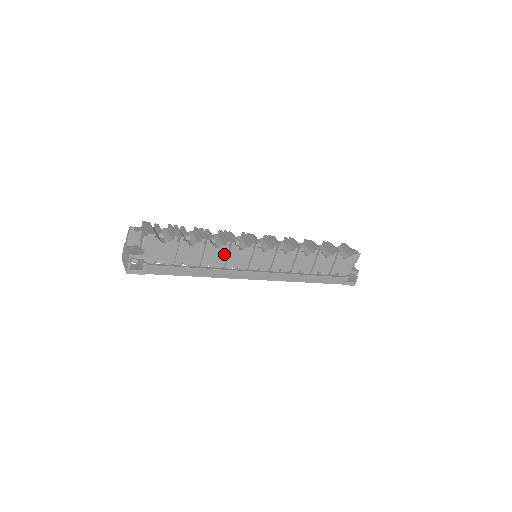
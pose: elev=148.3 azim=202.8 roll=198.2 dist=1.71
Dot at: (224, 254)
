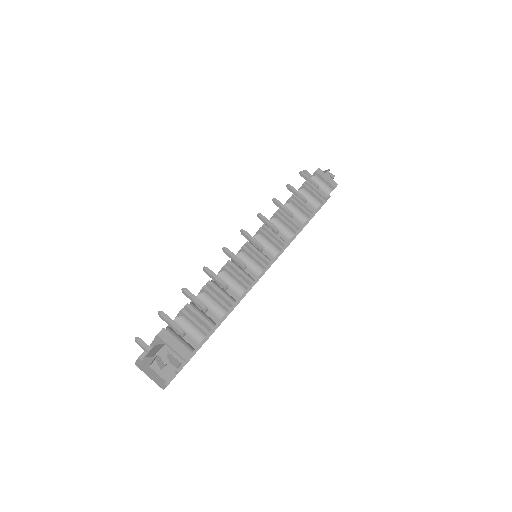
Dot at: occluded
